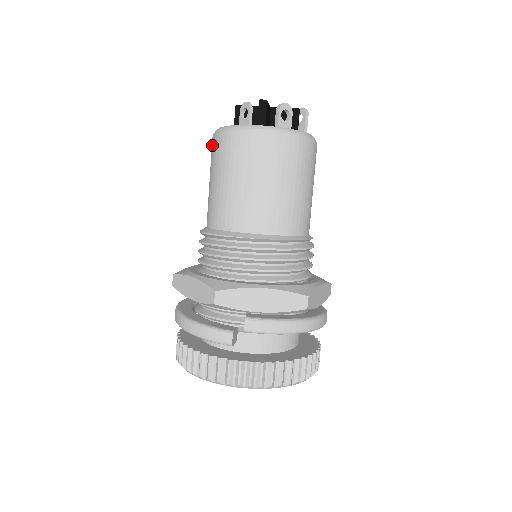
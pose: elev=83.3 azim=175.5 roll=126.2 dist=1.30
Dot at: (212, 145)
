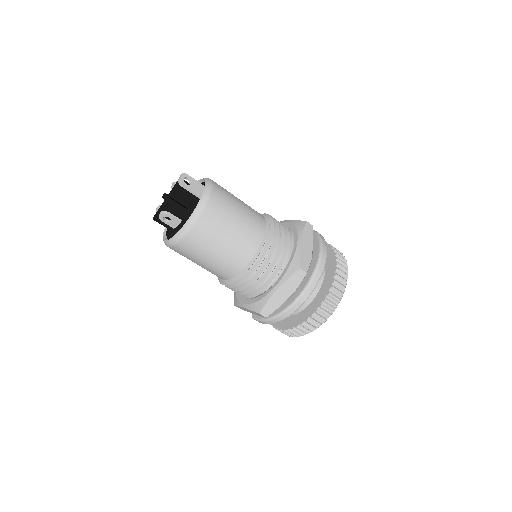
Dot at: occluded
